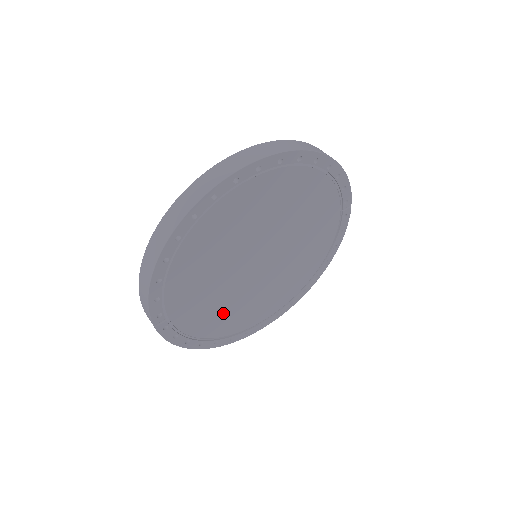
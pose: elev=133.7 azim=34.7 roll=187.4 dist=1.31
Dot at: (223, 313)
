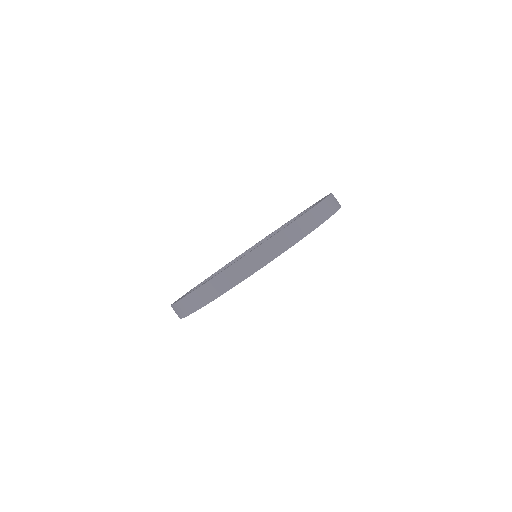
Dot at: occluded
